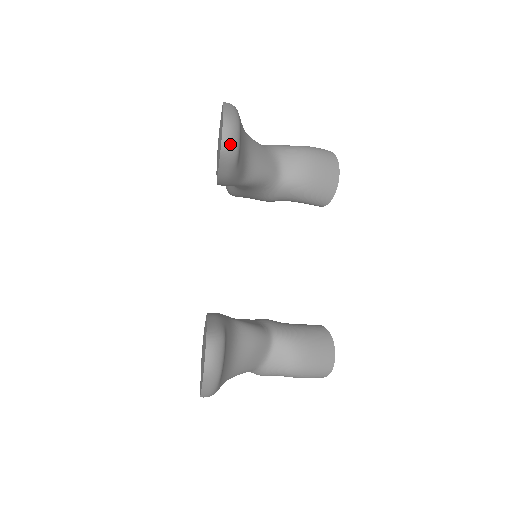
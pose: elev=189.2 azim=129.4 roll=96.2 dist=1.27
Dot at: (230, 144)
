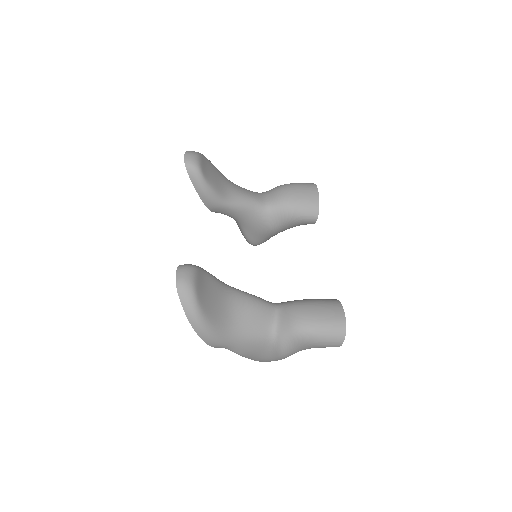
Dot at: (191, 163)
